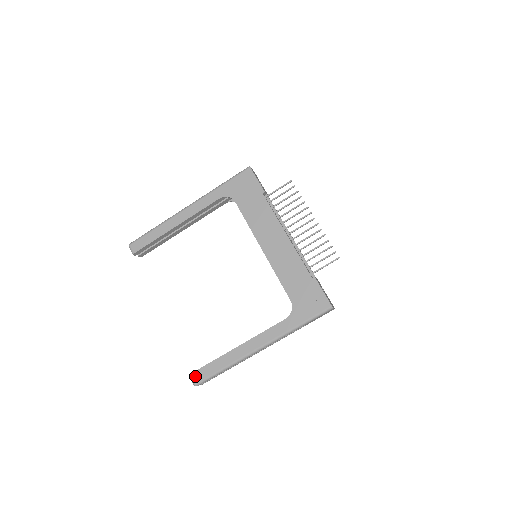
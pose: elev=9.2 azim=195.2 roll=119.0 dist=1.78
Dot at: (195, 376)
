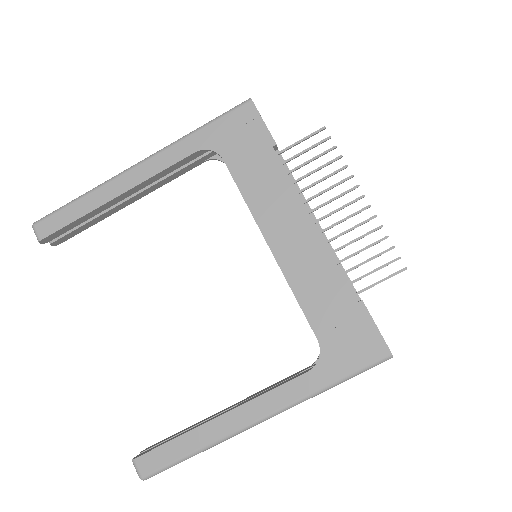
Dot at: (142, 463)
